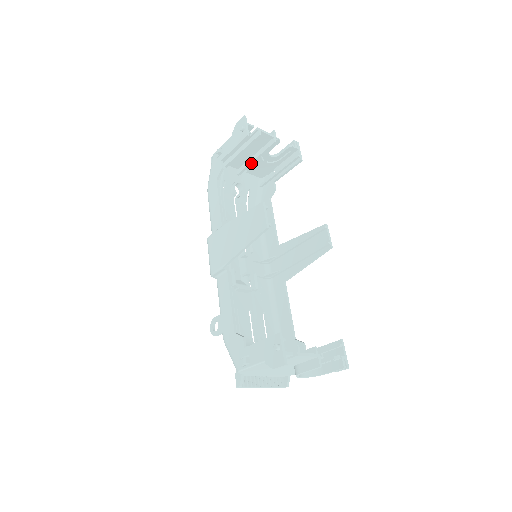
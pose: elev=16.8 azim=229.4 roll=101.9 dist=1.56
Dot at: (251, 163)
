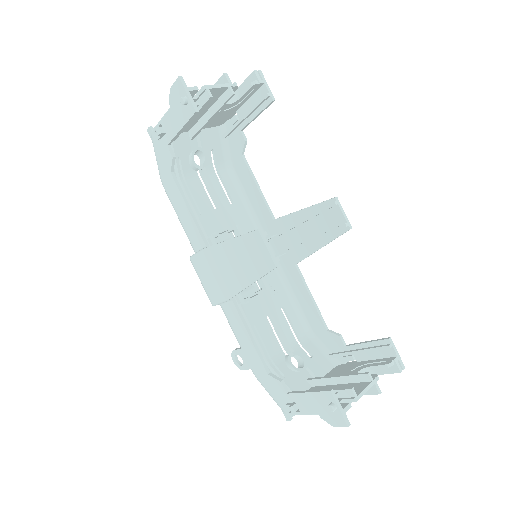
Dot at: (205, 124)
